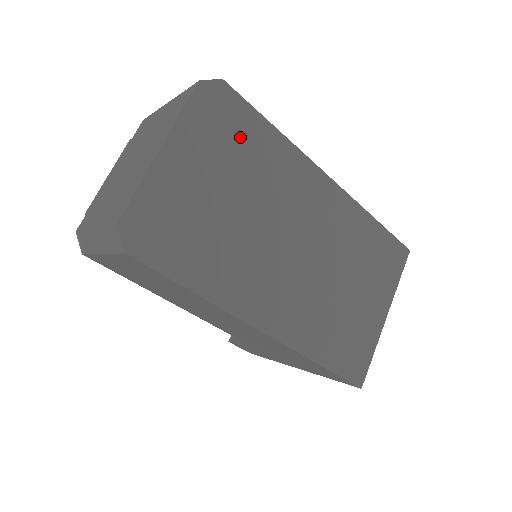
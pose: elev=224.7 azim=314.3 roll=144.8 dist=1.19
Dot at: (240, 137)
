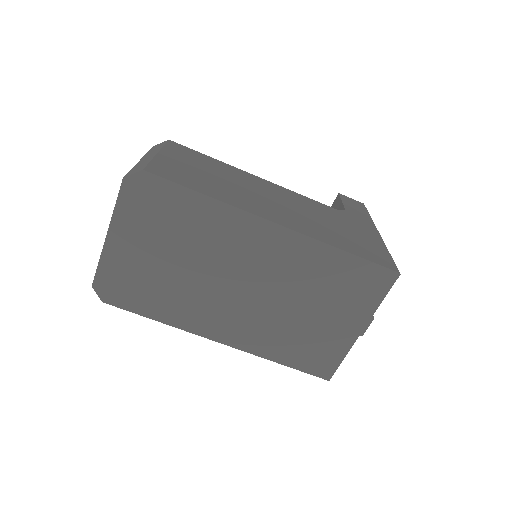
Dot at: (170, 212)
